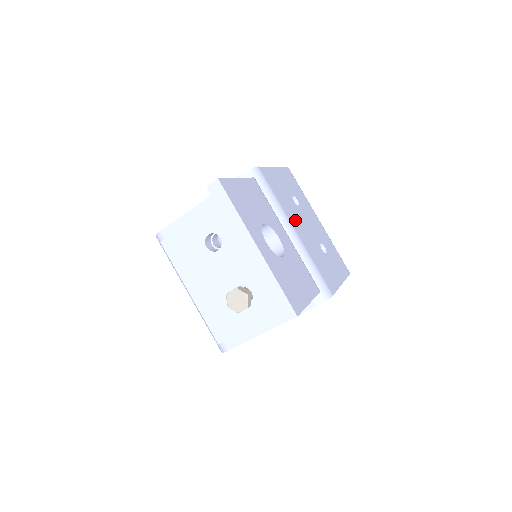
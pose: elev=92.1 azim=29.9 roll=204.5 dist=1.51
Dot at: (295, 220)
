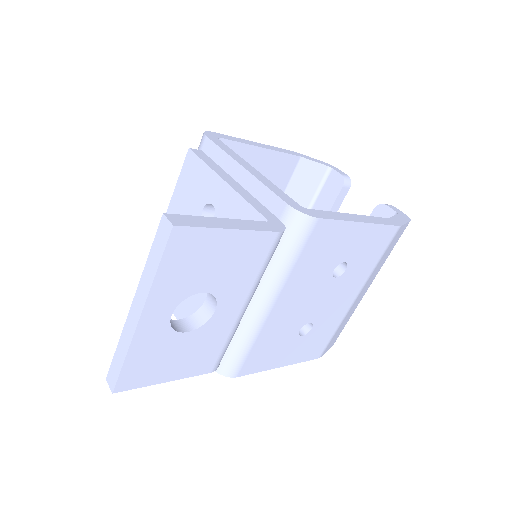
Dot at: (295, 293)
